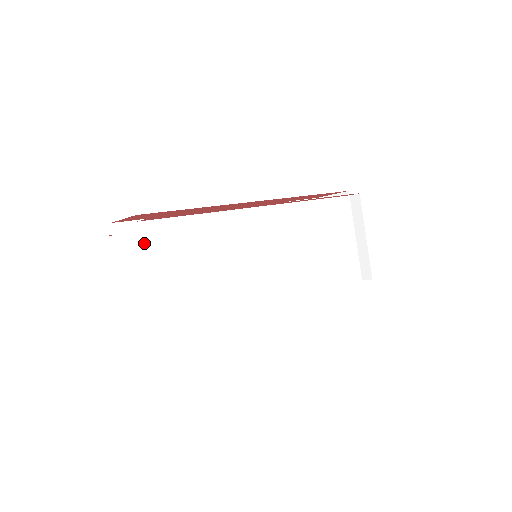
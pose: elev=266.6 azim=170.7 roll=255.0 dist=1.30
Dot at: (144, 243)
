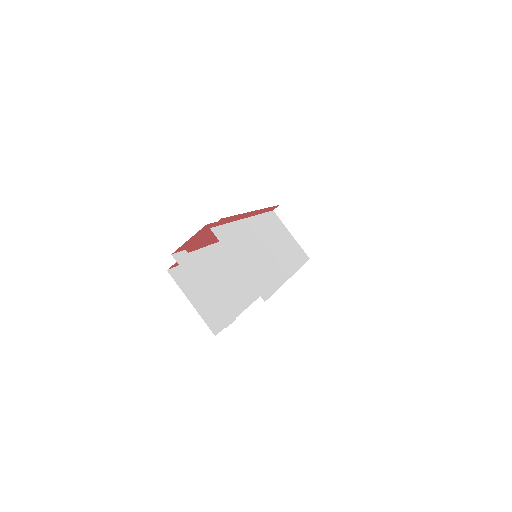
Dot at: (220, 241)
